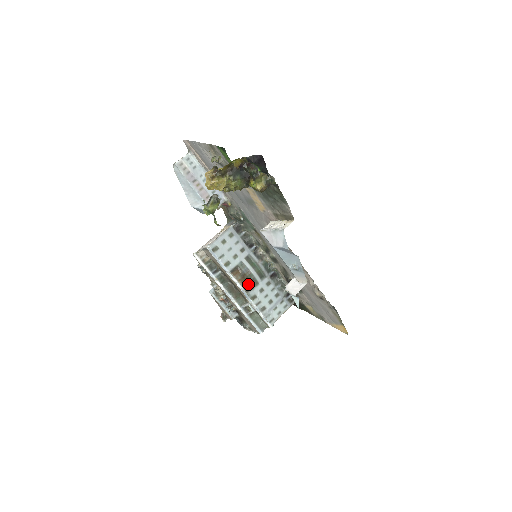
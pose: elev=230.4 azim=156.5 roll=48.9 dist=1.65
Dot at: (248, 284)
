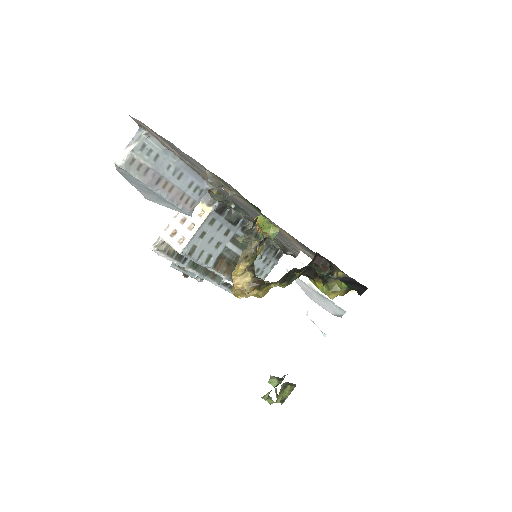
Dot at: (234, 269)
